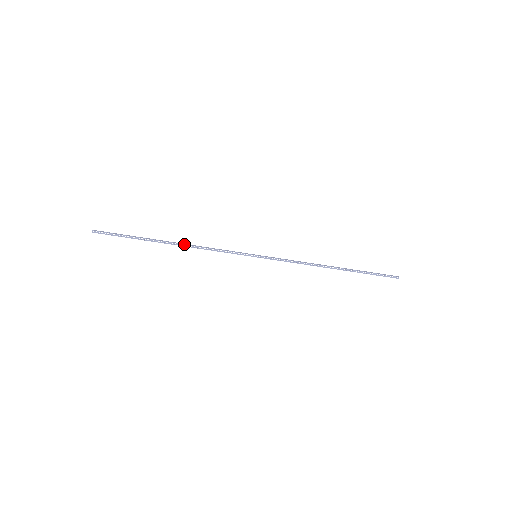
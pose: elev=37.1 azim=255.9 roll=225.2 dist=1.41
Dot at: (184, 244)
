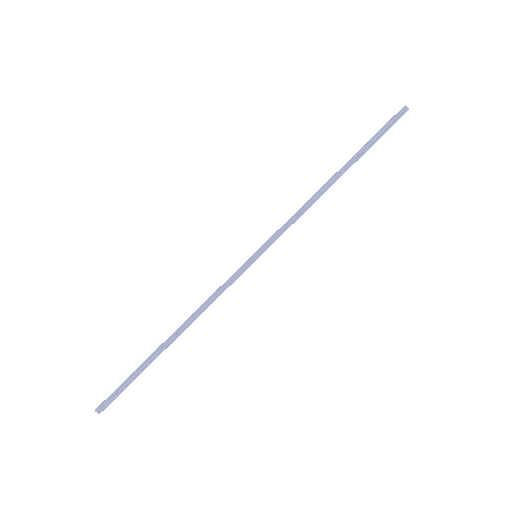
Dot at: (182, 324)
